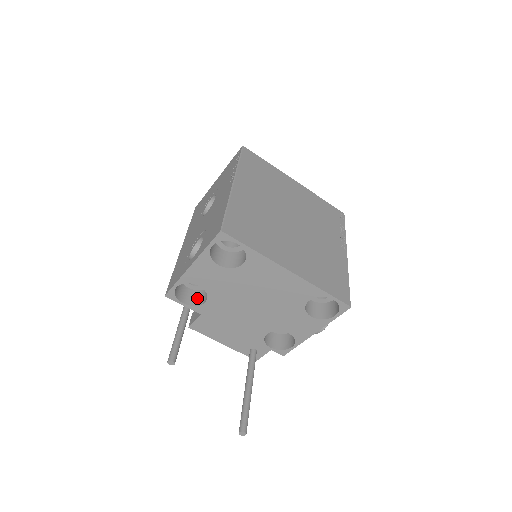
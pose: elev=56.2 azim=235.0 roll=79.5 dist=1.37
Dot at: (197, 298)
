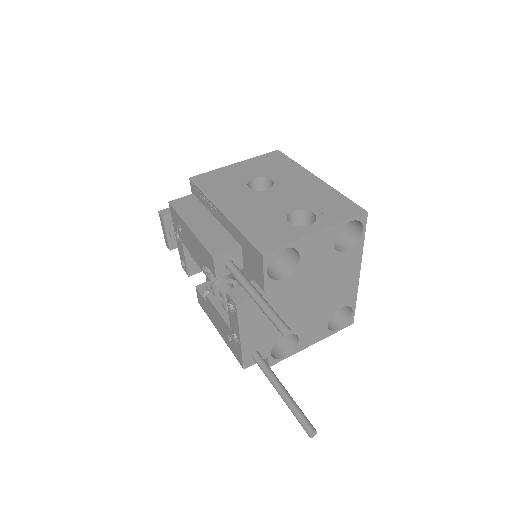
Dot at: occluded
